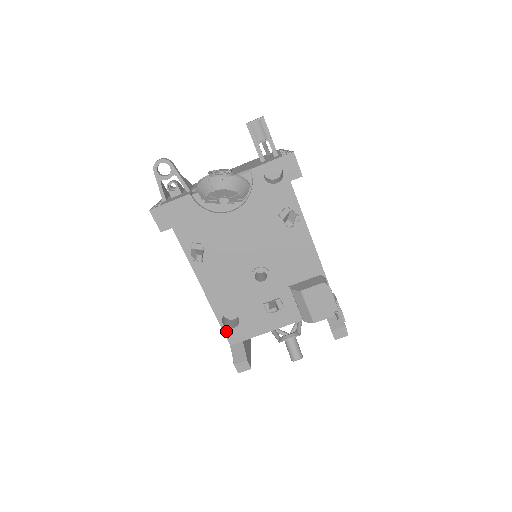
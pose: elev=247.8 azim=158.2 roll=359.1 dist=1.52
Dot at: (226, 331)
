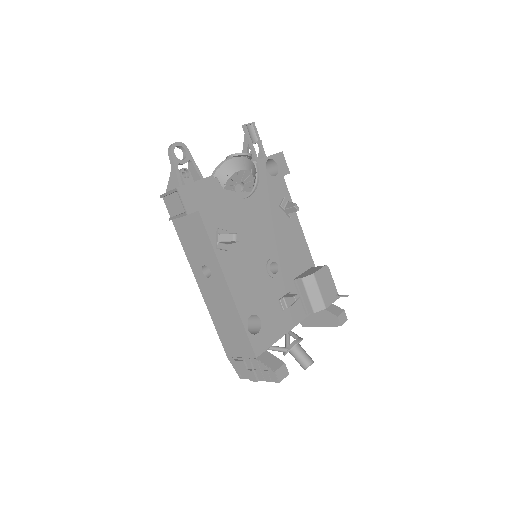
Dot at: (251, 339)
